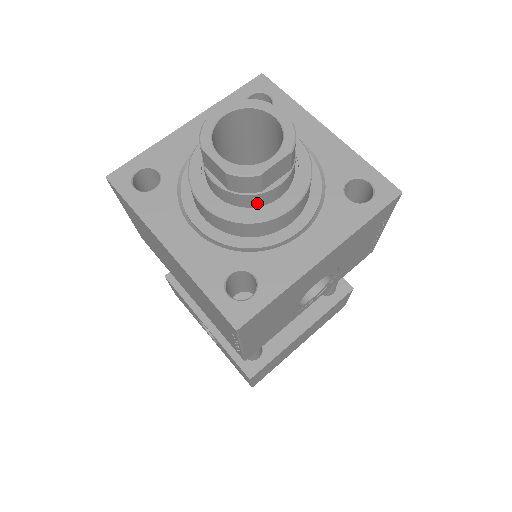
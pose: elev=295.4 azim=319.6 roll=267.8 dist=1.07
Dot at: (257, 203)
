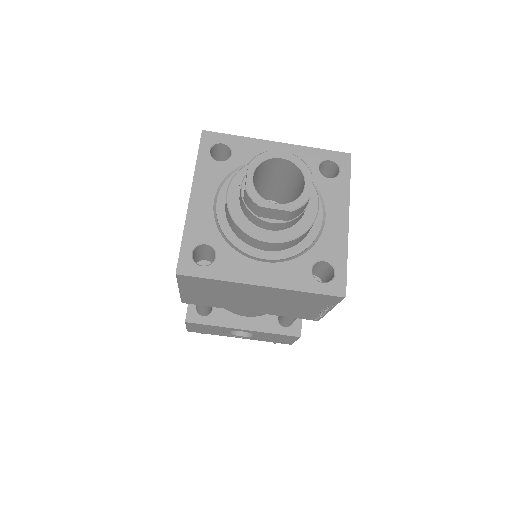
Dot at: (301, 217)
